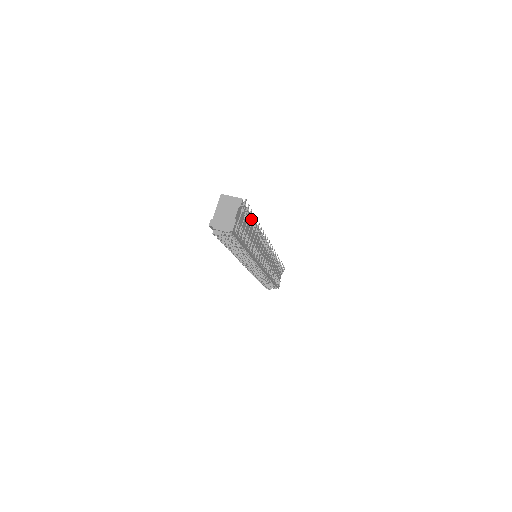
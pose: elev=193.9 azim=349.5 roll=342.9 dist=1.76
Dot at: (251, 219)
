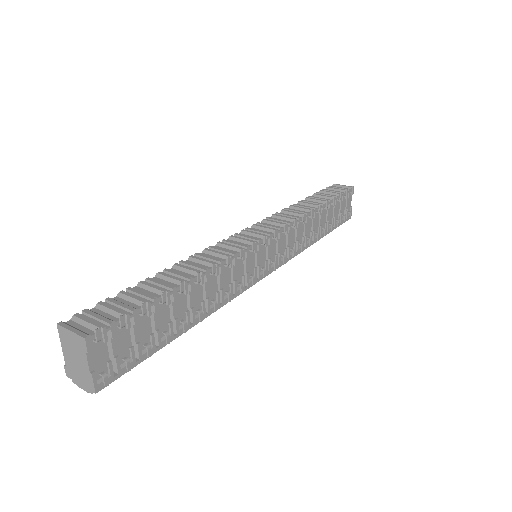
Dot at: (160, 302)
